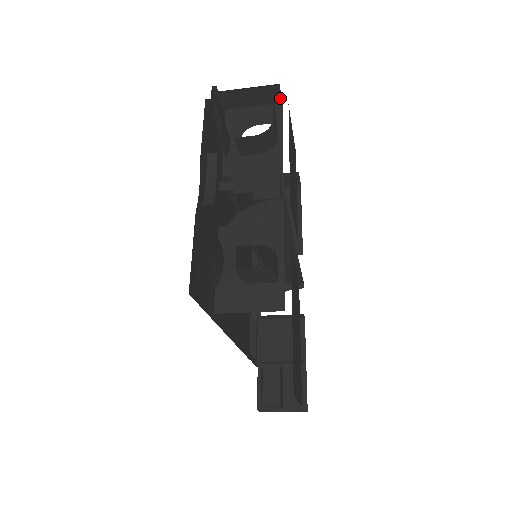
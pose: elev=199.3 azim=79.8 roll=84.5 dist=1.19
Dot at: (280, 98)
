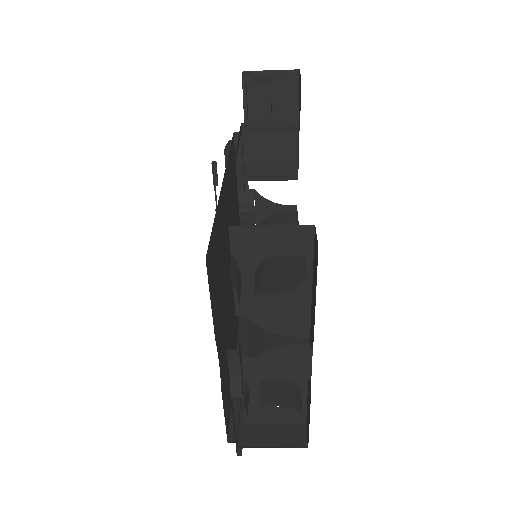
Dot at: (313, 229)
